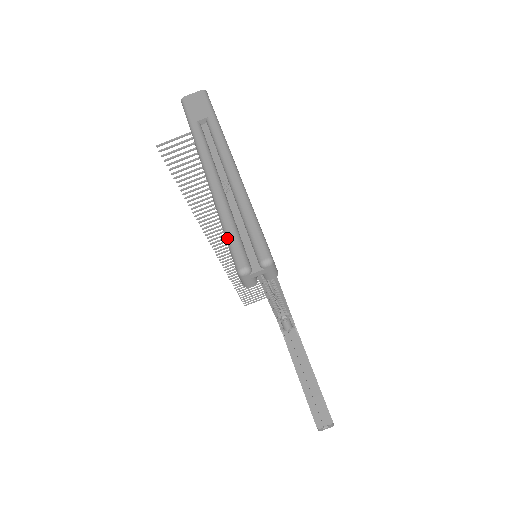
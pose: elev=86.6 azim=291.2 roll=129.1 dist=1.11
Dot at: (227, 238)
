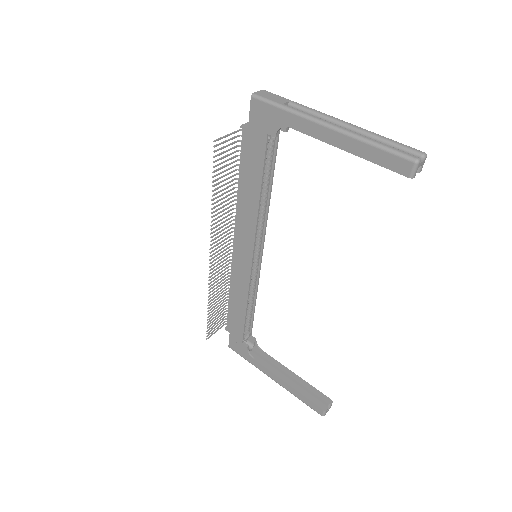
Dot at: (388, 149)
